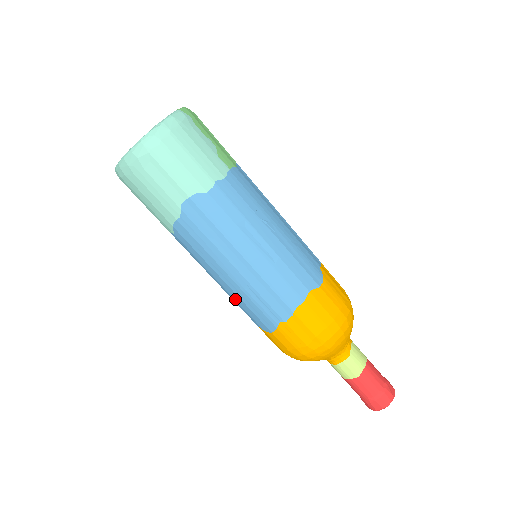
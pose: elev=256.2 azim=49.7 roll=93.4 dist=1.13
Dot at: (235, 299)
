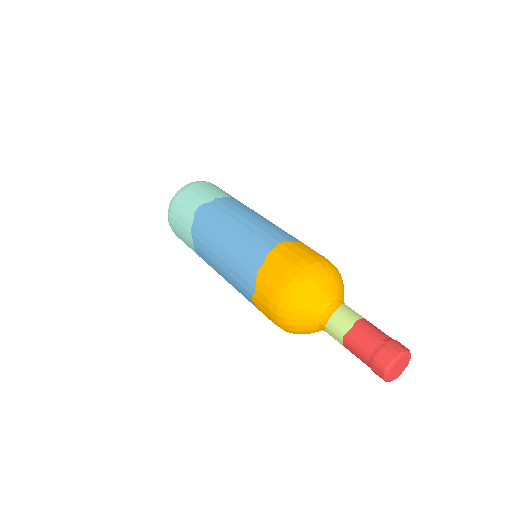
Dot at: (230, 275)
